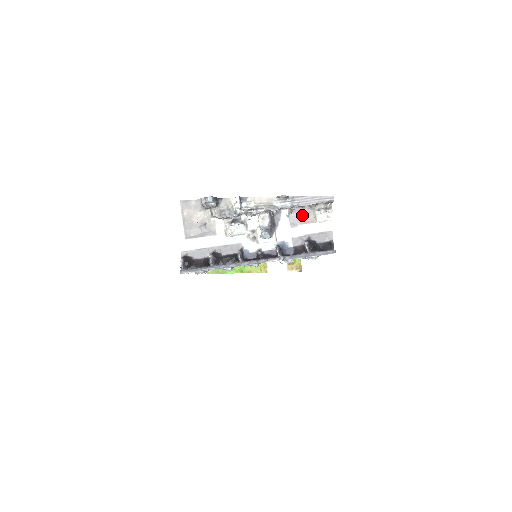
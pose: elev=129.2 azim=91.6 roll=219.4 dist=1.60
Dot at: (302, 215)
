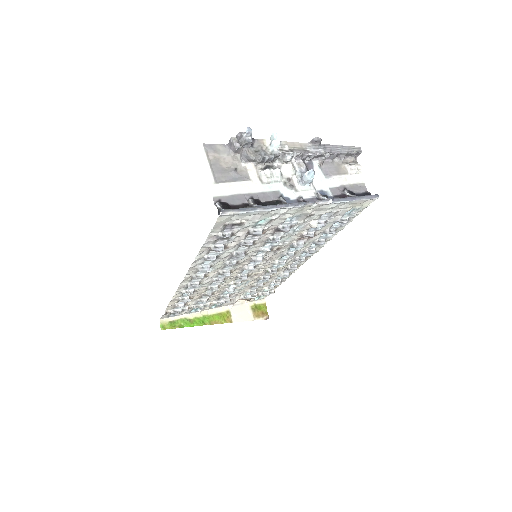
Dot at: (333, 167)
